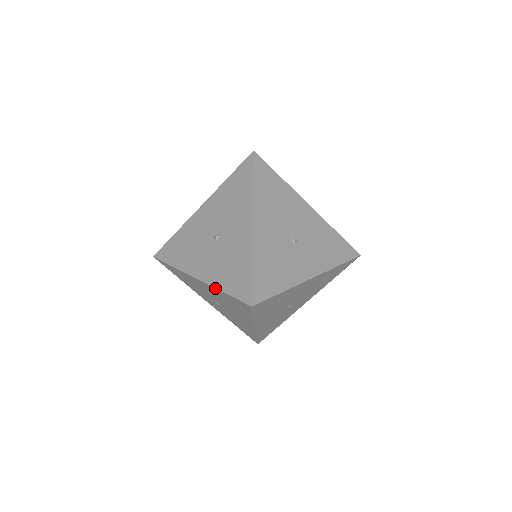
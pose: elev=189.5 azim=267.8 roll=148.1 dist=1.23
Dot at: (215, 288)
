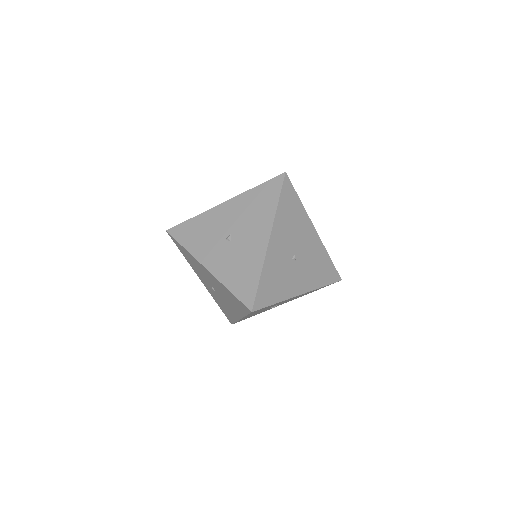
Dot at: (246, 191)
